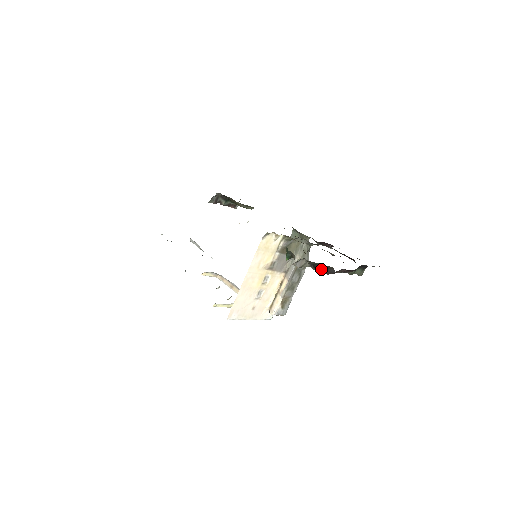
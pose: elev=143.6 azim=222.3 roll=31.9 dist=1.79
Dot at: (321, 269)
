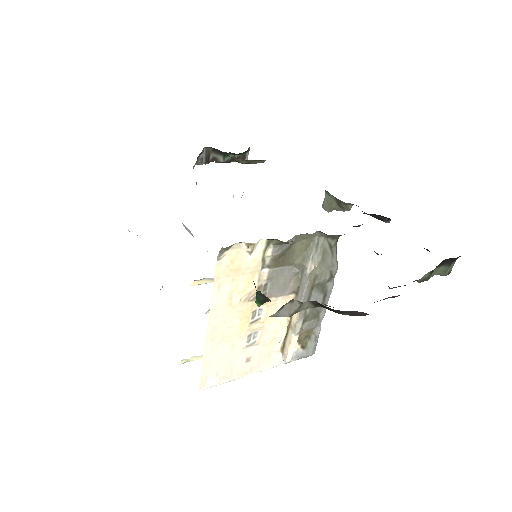
Dot at: (337, 312)
